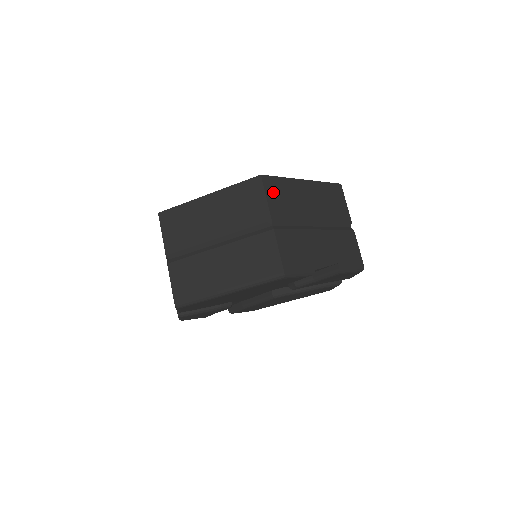
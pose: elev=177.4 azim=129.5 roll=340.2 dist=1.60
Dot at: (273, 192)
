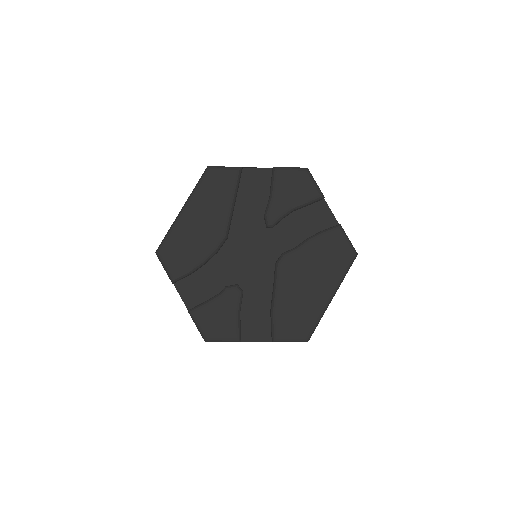
Dot at: occluded
